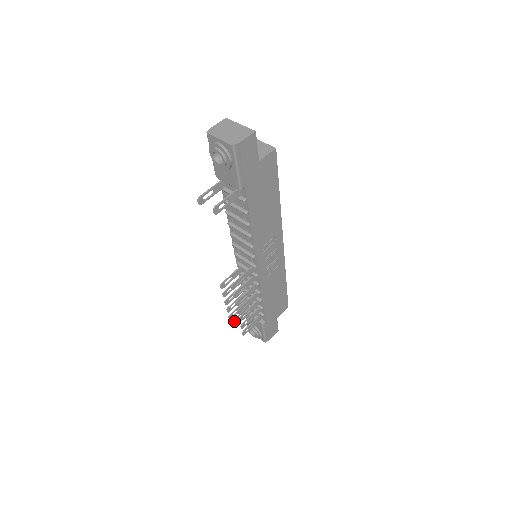
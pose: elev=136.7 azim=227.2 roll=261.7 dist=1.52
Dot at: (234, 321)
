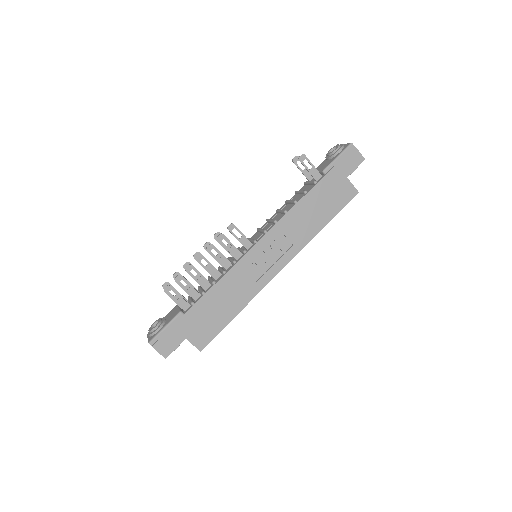
Dot at: occluded
